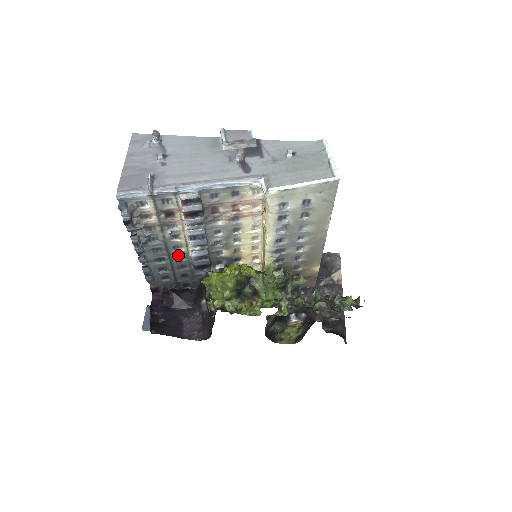
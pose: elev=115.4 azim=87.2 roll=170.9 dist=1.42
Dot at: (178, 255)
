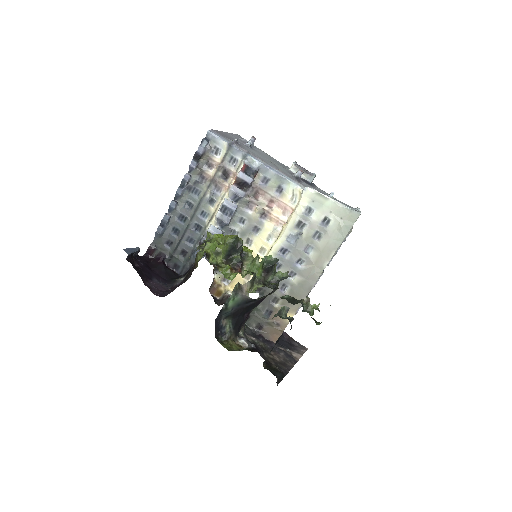
Dot at: (198, 224)
